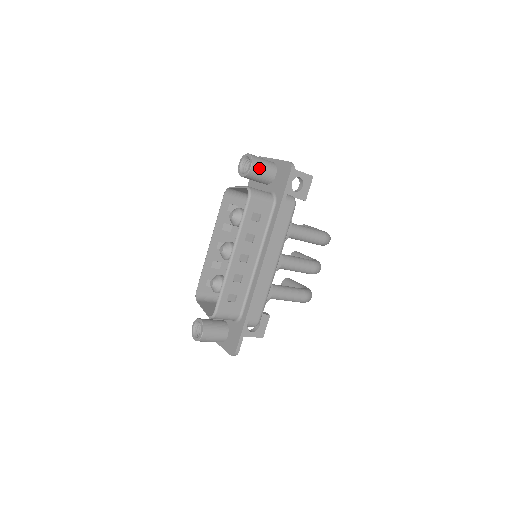
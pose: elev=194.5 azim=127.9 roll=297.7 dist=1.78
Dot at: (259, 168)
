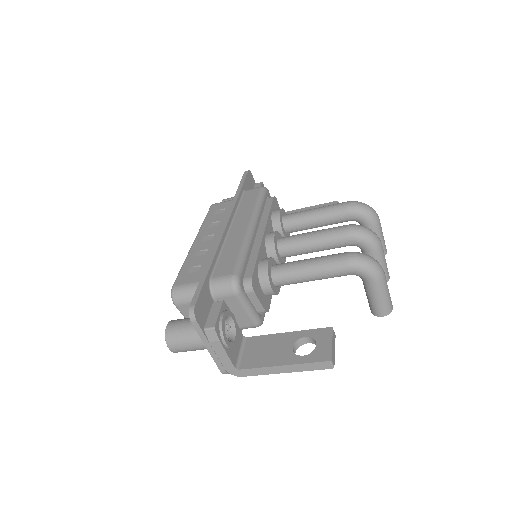
Dot at: (231, 199)
